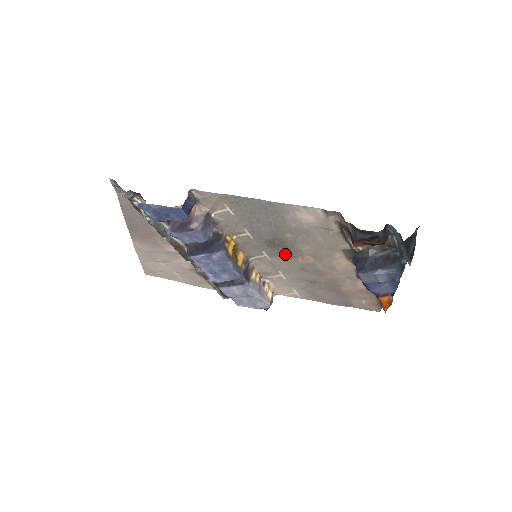
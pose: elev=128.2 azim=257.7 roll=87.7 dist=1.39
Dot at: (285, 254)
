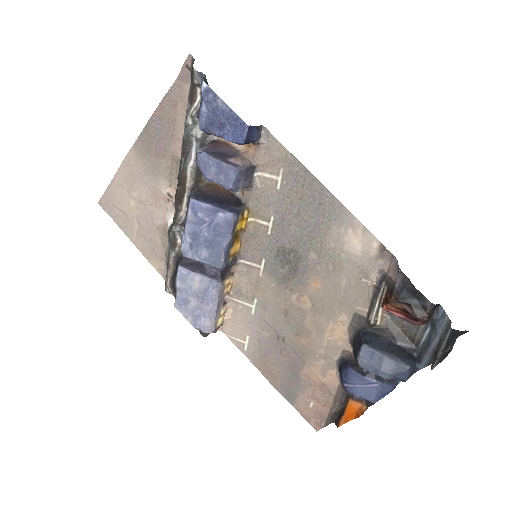
Dot at: (285, 279)
